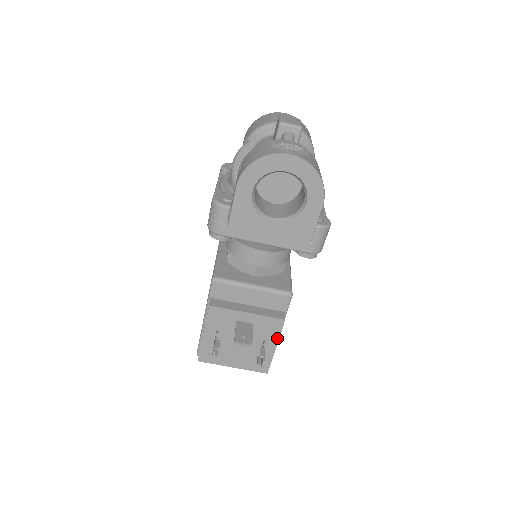
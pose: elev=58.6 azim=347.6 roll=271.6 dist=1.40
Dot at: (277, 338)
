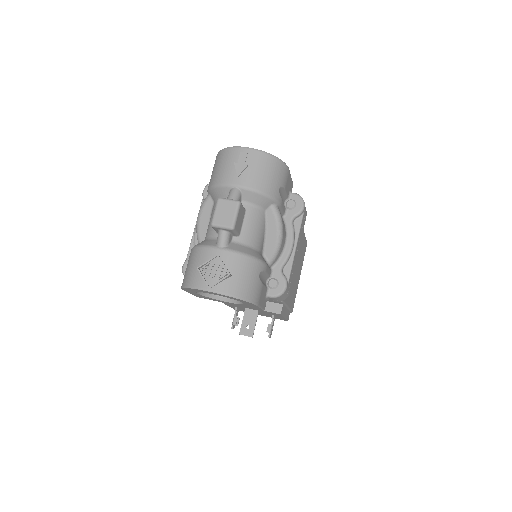
Dot at: (282, 316)
